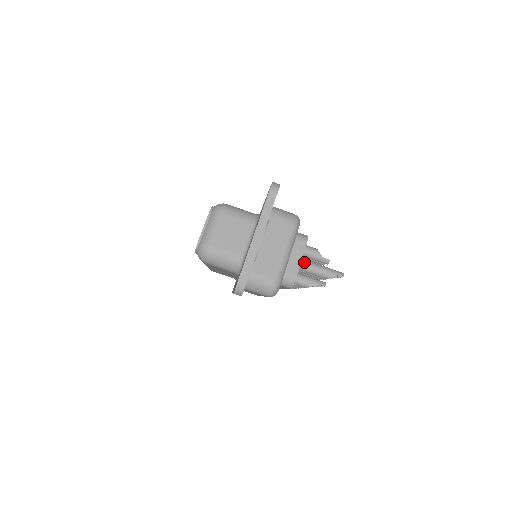
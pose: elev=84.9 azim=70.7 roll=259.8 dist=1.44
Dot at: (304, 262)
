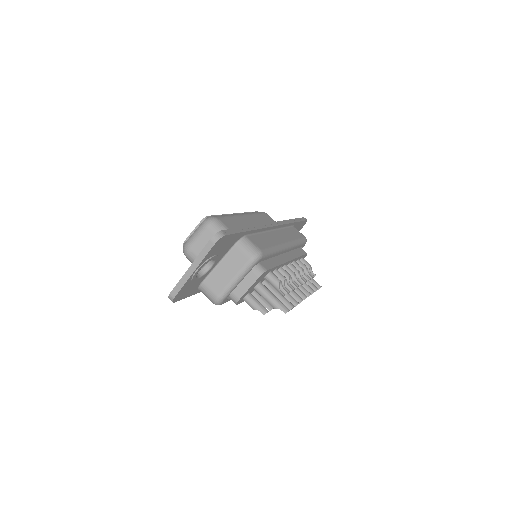
Dot at: (260, 288)
